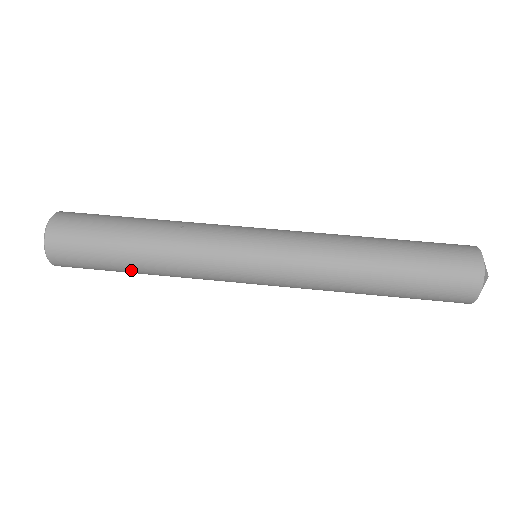
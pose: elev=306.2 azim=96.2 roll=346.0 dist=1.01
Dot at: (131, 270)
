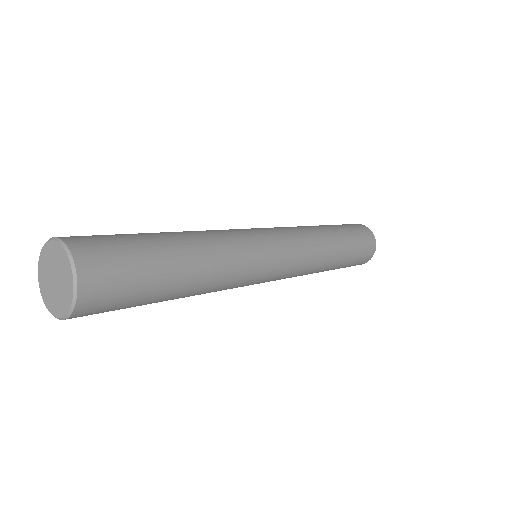
Dot at: (179, 263)
